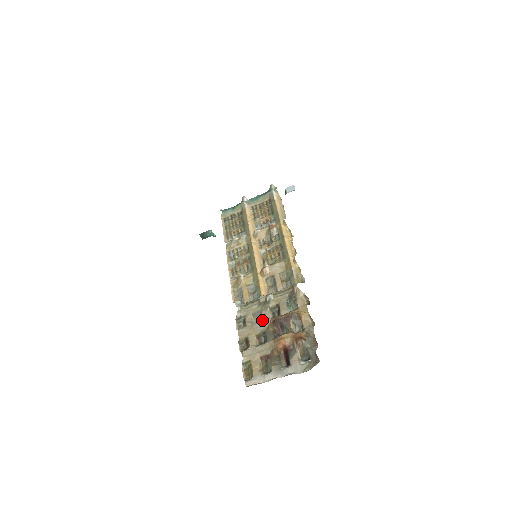
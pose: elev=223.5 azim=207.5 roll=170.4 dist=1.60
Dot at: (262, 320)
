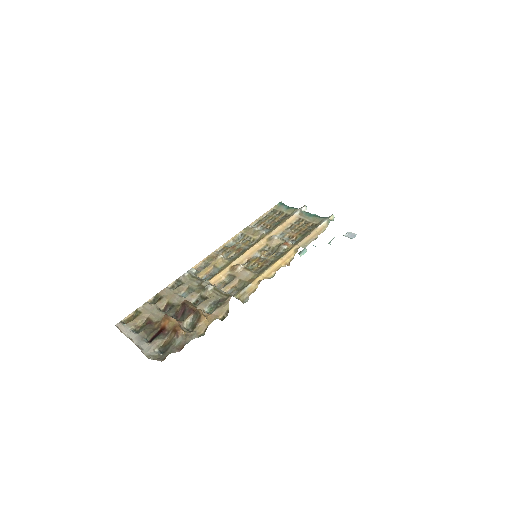
Dot at: (187, 297)
